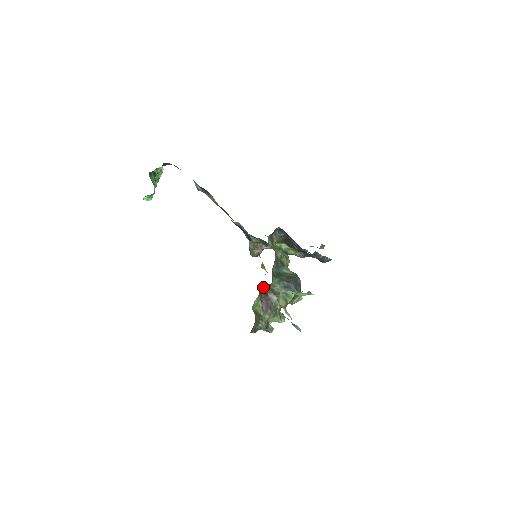
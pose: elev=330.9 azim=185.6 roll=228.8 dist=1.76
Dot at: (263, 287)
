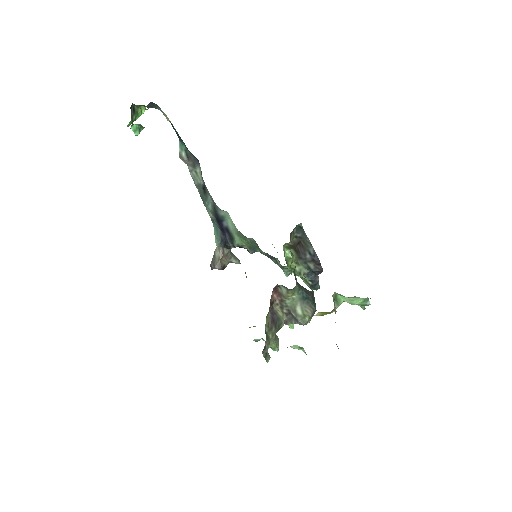
Dot at: (273, 294)
